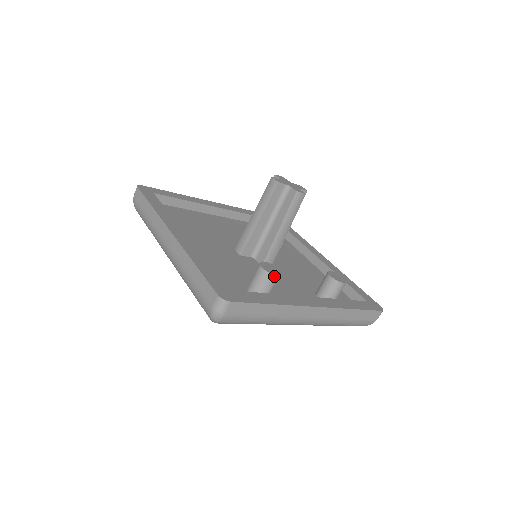
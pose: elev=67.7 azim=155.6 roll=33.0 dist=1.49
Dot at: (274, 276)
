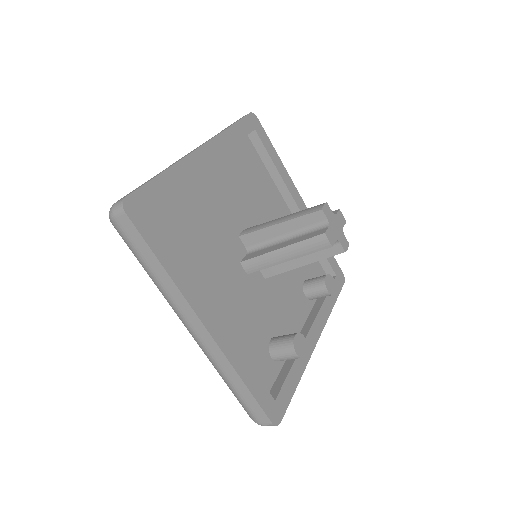
Dot at: (304, 356)
